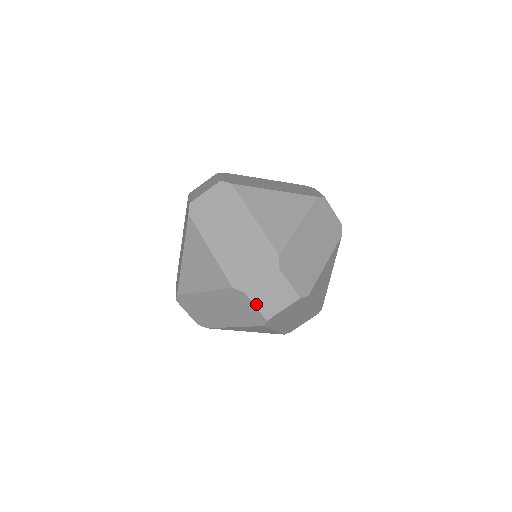
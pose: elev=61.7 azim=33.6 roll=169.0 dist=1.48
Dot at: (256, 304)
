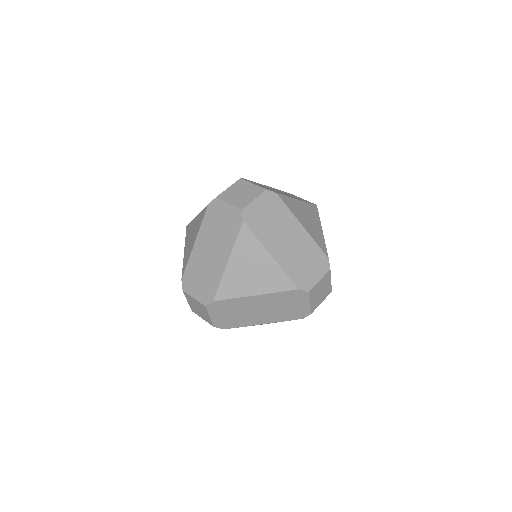
Dot at: (311, 301)
